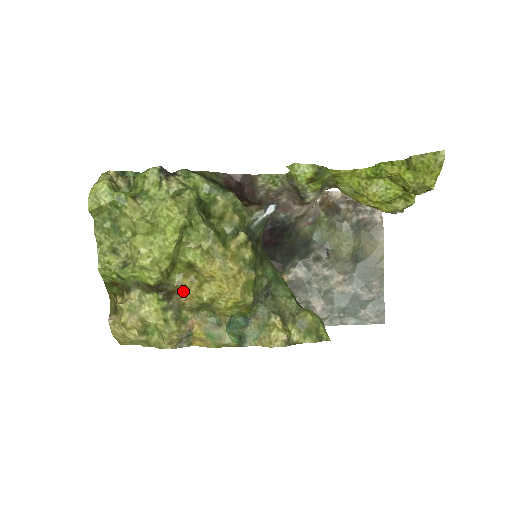
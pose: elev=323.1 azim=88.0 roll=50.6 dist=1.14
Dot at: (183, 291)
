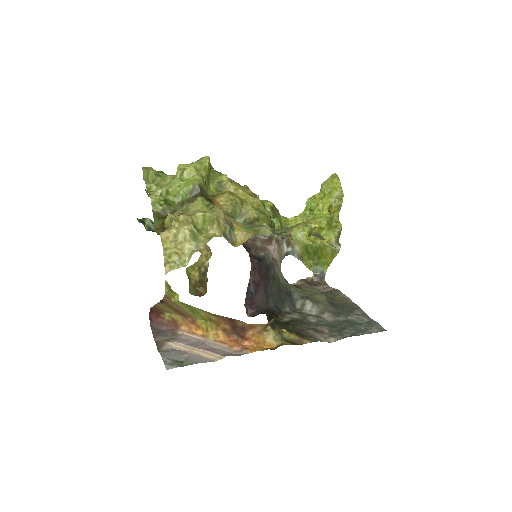
Dot at: (218, 202)
